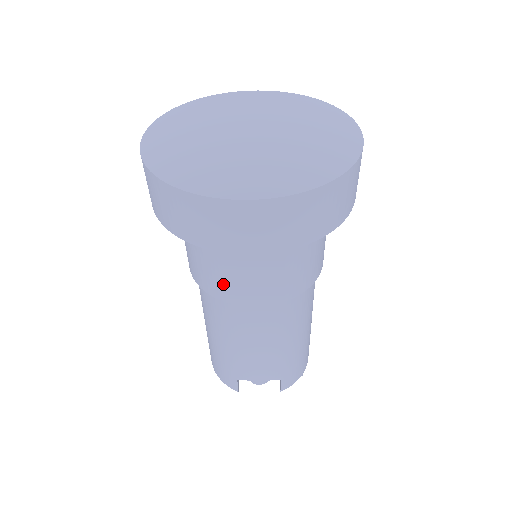
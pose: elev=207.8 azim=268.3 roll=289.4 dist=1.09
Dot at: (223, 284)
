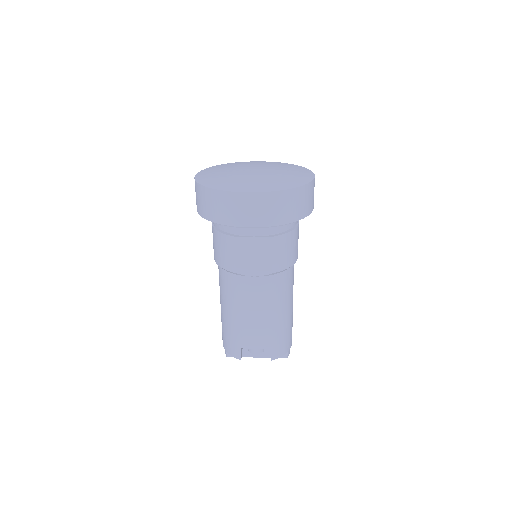
Dot at: (235, 259)
